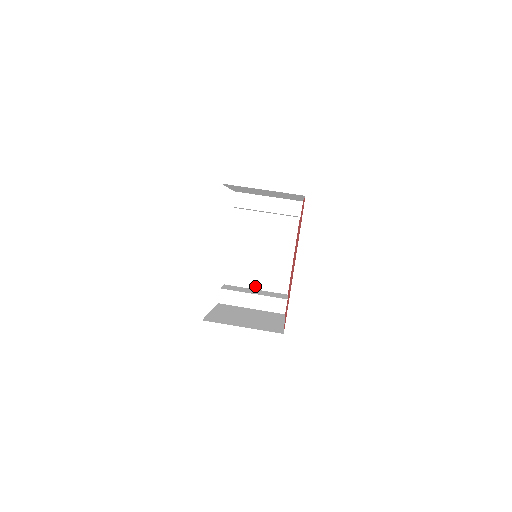
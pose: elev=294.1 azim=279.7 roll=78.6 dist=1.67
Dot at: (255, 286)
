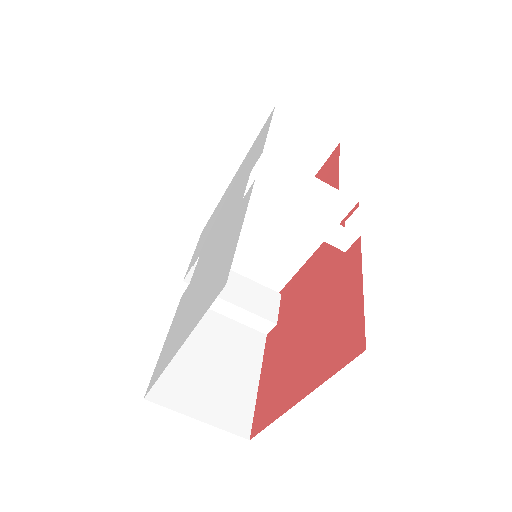
Dot at: (242, 267)
